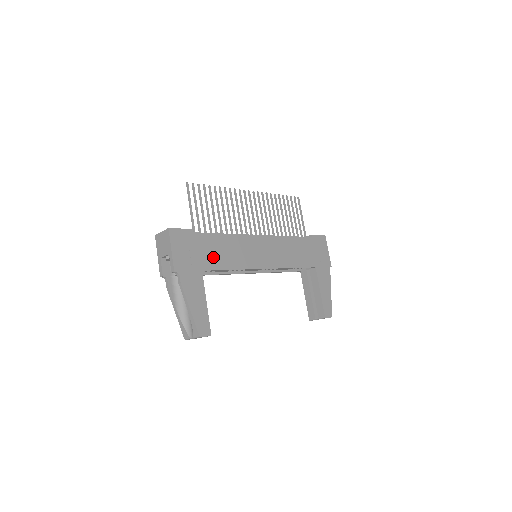
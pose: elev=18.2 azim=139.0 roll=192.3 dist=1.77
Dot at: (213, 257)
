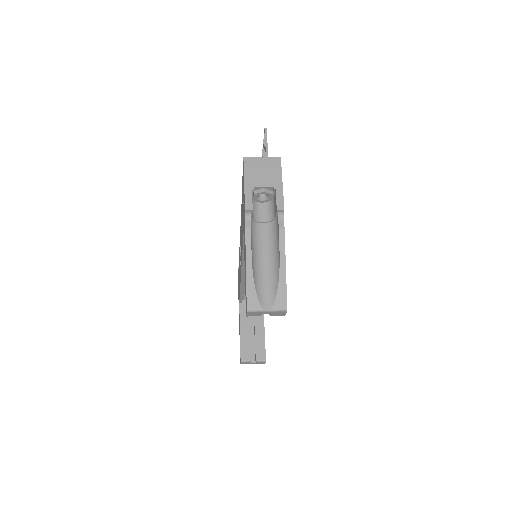
Dot at: occluded
